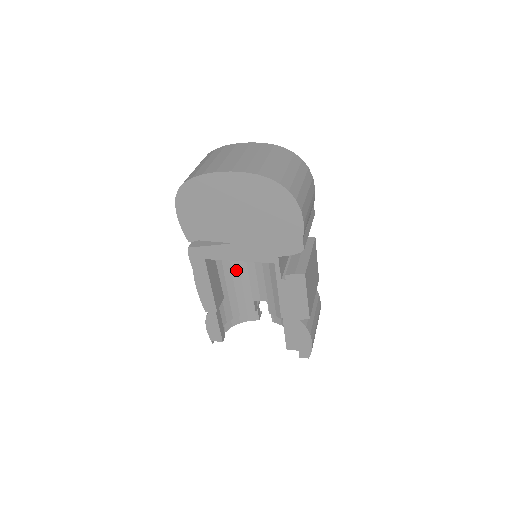
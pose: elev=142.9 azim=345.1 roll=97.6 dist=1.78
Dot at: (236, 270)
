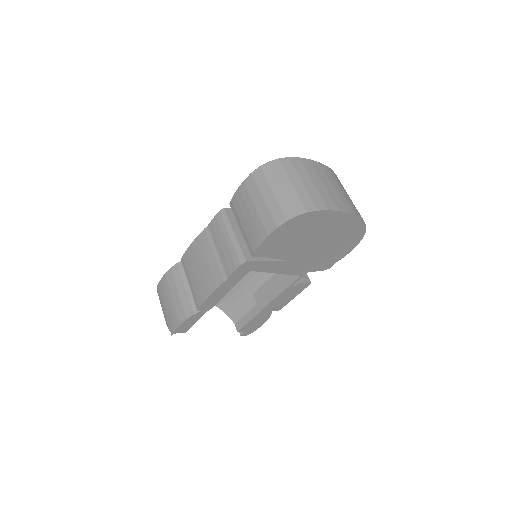
Dot at: occluded
